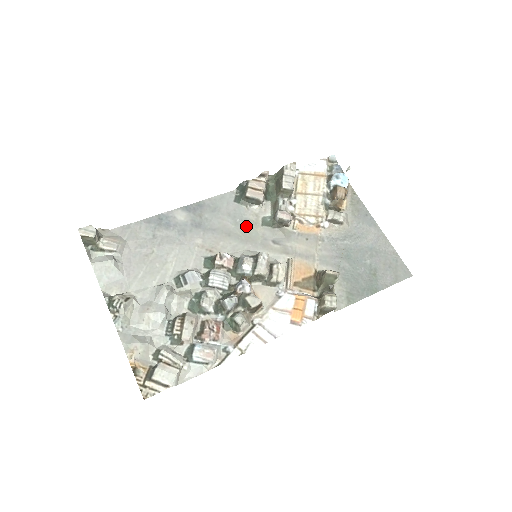
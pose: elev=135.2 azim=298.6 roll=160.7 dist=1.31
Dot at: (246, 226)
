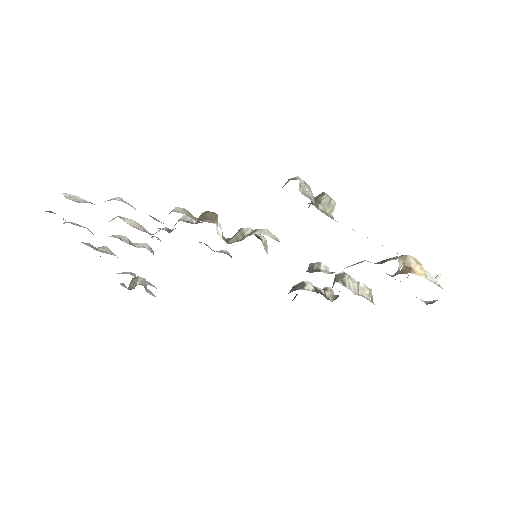
Dot at: occluded
